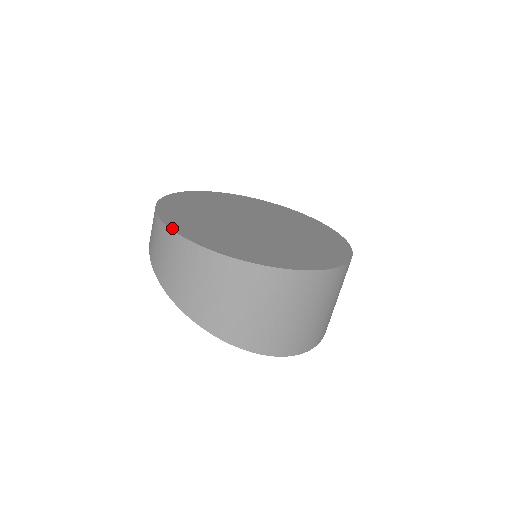
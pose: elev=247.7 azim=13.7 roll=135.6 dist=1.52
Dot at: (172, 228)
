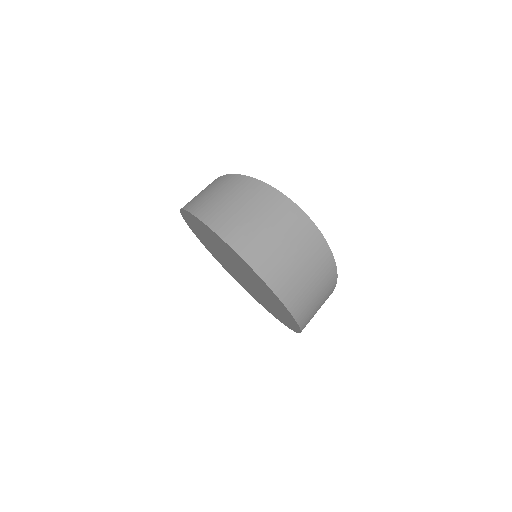
Dot at: occluded
